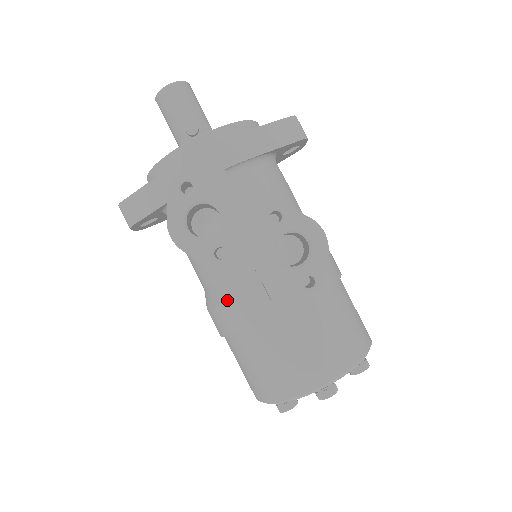
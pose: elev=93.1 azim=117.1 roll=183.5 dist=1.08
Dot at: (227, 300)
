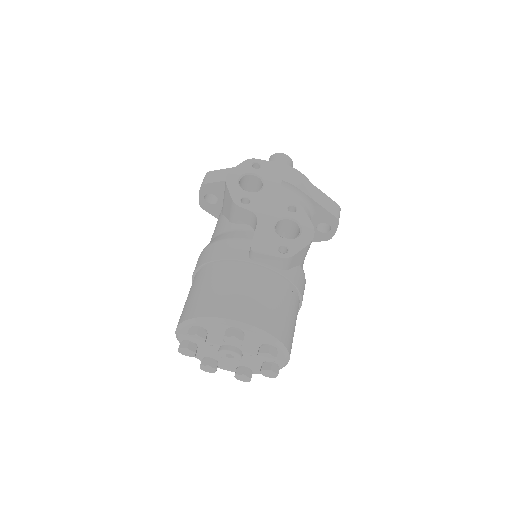
Dot at: (222, 239)
